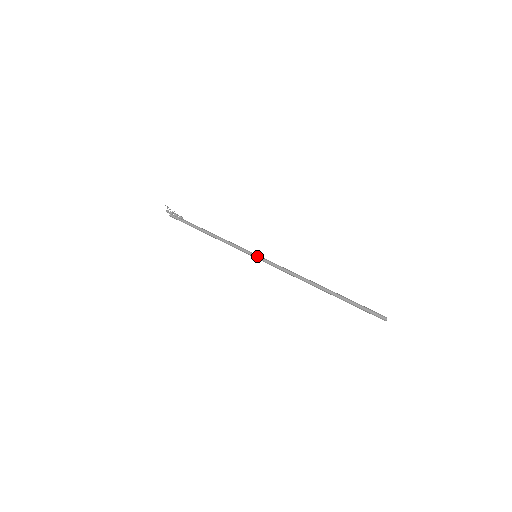
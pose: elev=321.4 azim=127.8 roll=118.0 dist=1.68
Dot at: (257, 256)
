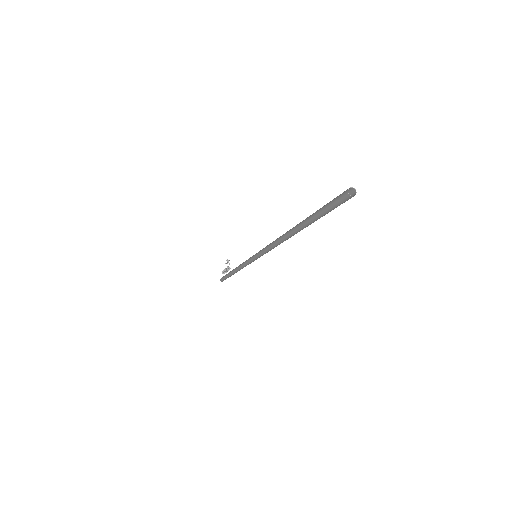
Dot at: occluded
